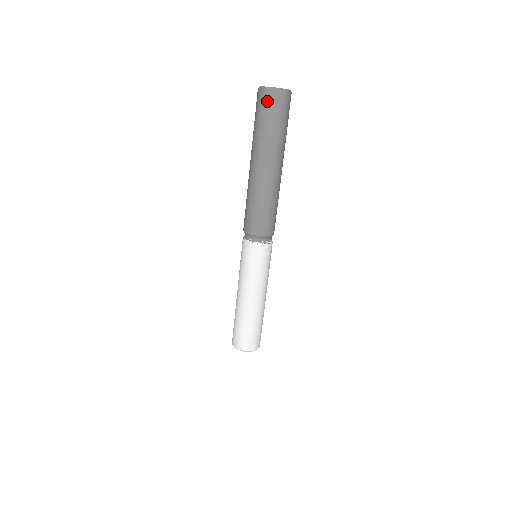
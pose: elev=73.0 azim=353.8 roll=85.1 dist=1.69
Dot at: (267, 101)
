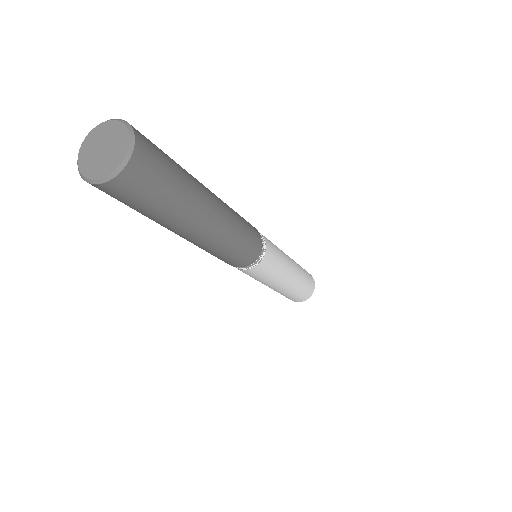
Dot at: occluded
